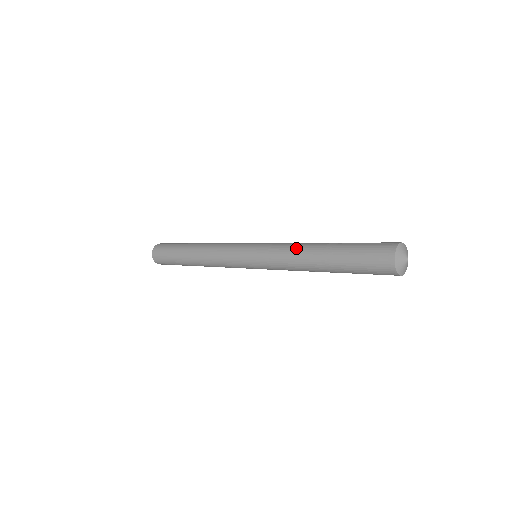
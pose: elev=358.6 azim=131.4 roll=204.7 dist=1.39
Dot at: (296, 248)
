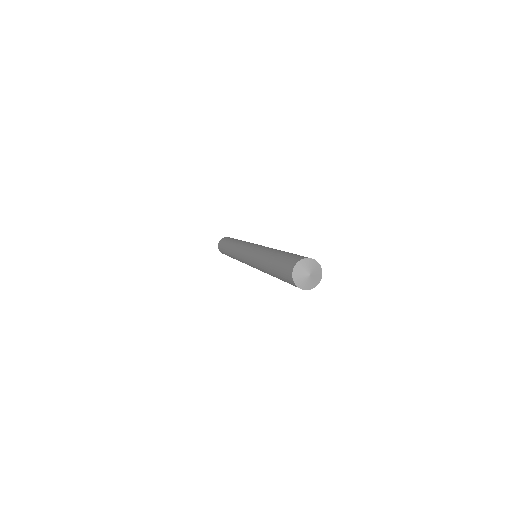
Dot at: (261, 254)
